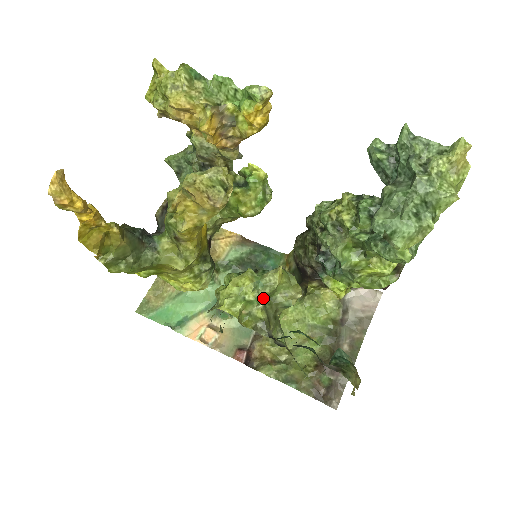
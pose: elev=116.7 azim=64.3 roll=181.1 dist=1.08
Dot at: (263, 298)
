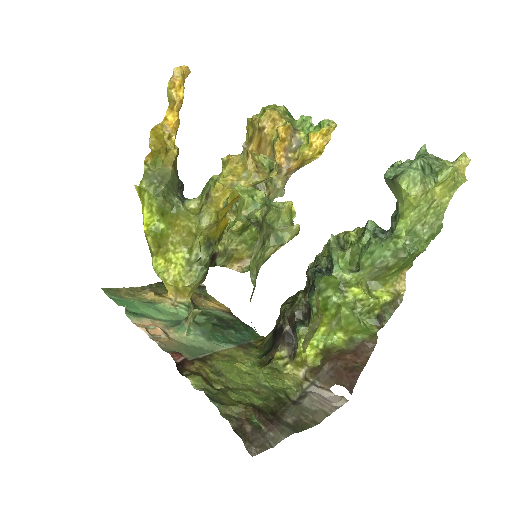
Dot at: (268, 206)
